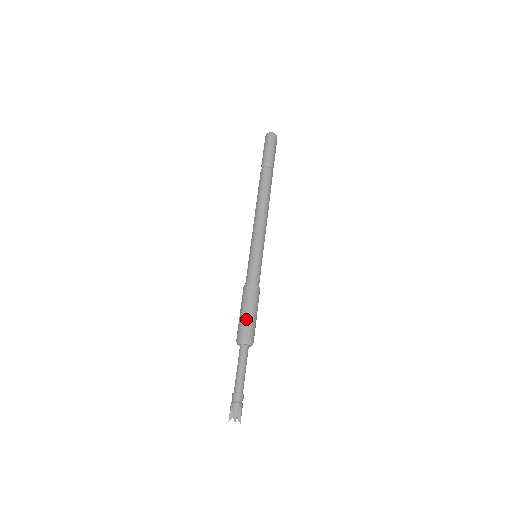
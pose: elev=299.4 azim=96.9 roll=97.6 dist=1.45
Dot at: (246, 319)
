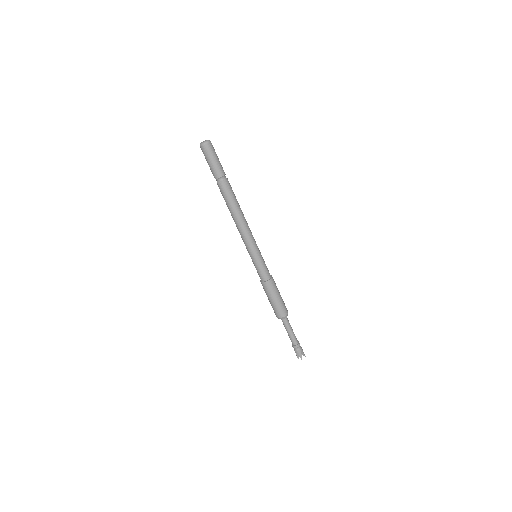
Dot at: (276, 305)
